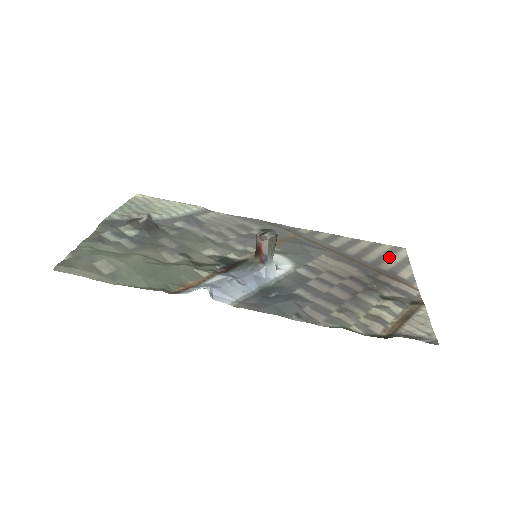
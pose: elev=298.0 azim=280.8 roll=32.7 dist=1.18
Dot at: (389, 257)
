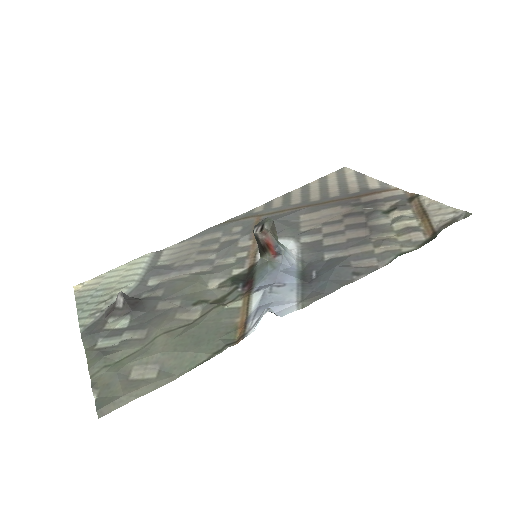
Dot at: (345, 181)
